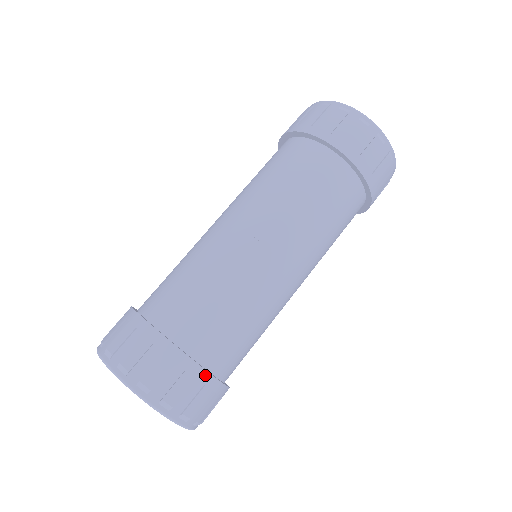
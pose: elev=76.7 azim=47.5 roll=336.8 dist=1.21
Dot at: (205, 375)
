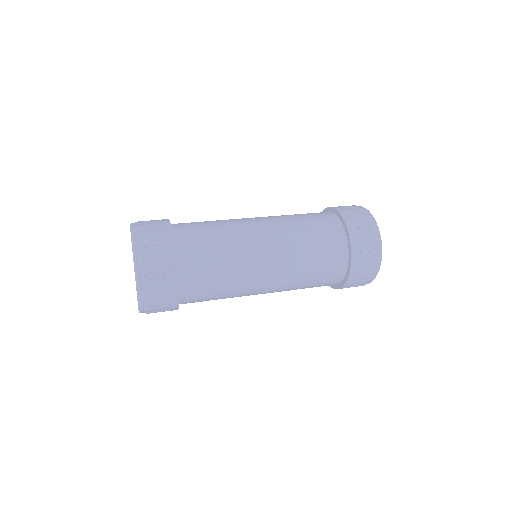
Dot at: (174, 267)
